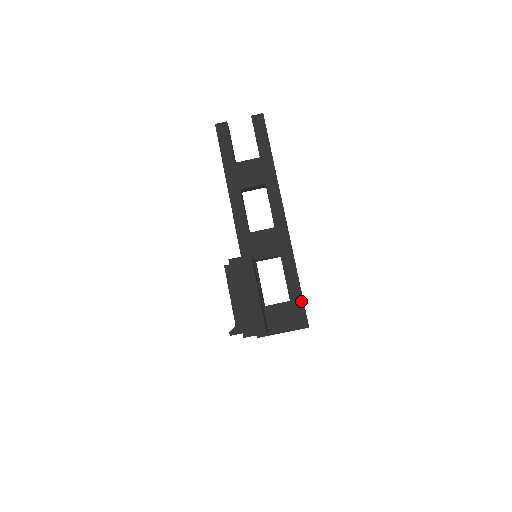
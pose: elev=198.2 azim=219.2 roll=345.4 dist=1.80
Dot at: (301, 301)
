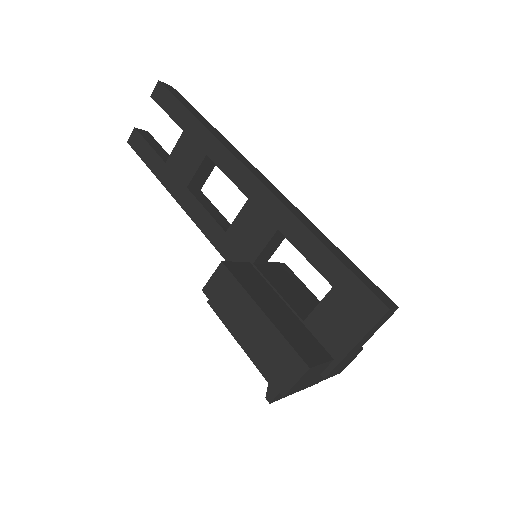
Dot at: (348, 275)
